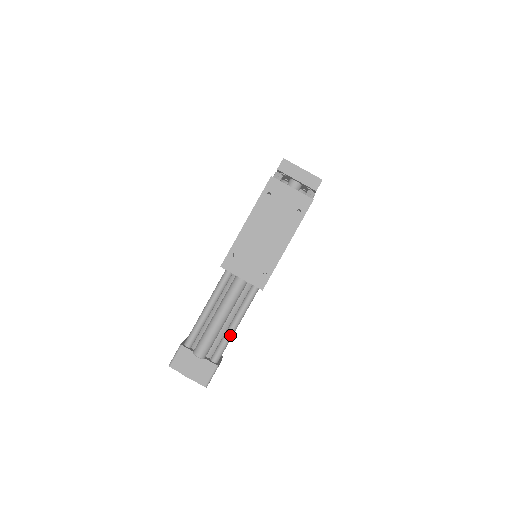
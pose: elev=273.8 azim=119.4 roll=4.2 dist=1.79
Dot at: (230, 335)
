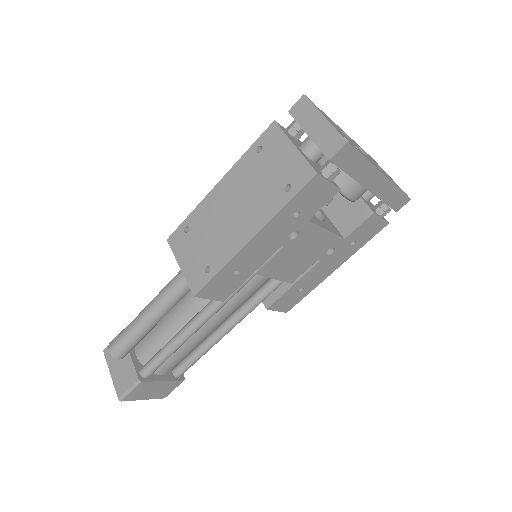
Dot at: (169, 348)
